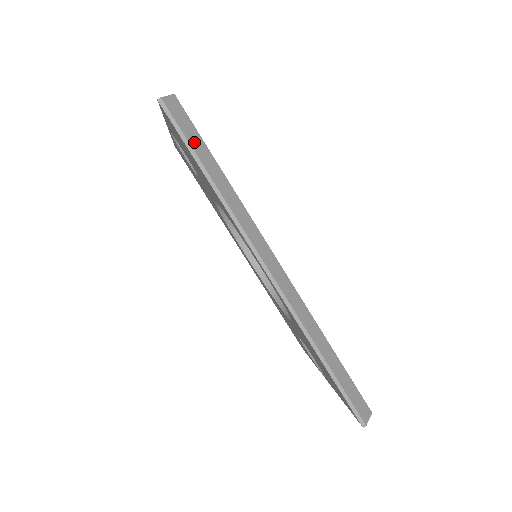
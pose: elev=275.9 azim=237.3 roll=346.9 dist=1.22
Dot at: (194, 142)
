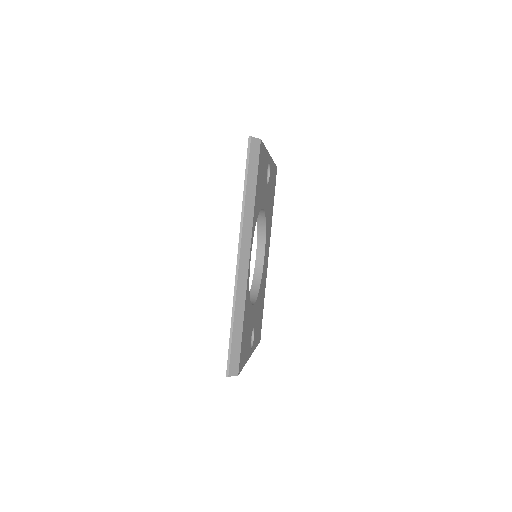
Dot at: (252, 168)
